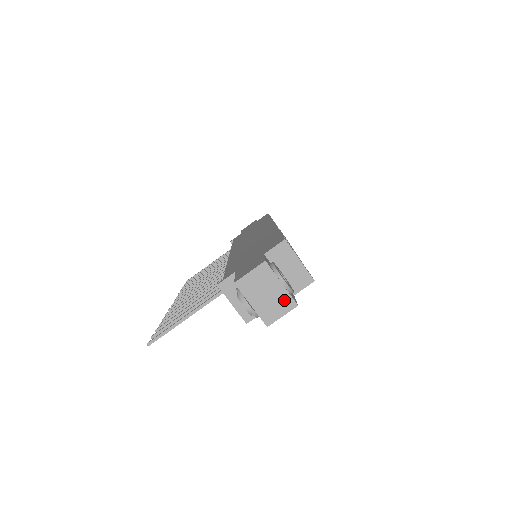
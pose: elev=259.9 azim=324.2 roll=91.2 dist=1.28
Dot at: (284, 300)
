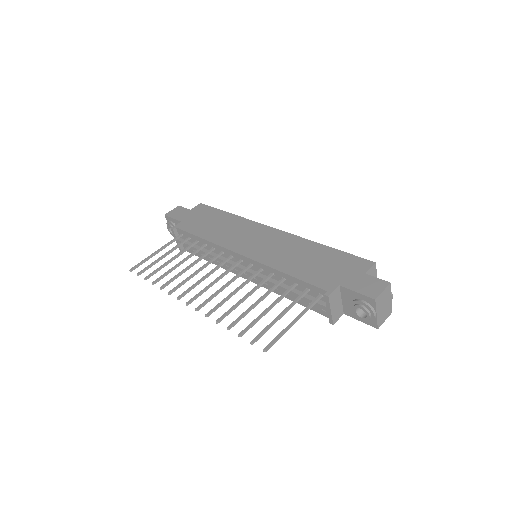
Dot at: (389, 309)
